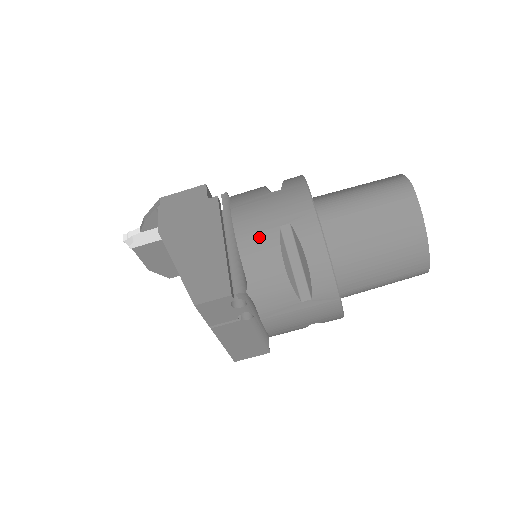
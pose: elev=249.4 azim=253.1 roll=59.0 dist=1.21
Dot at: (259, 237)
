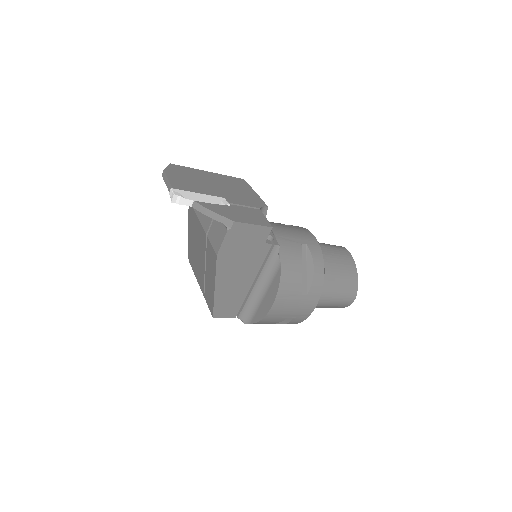
Dot at: (275, 319)
